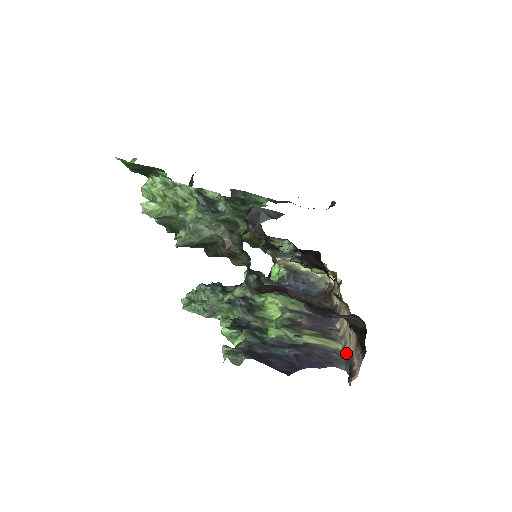
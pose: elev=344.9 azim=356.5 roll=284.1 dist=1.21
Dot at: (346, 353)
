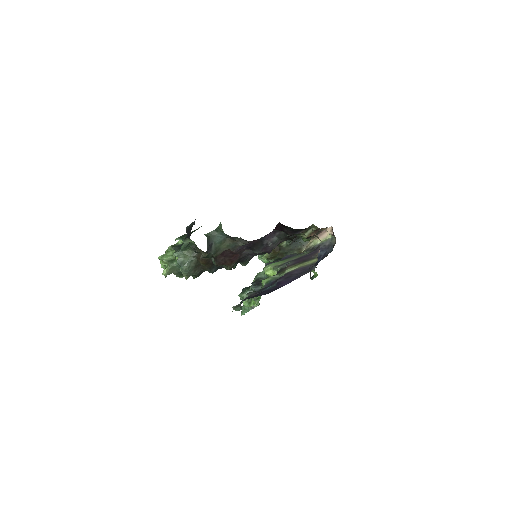
Dot at: occluded
